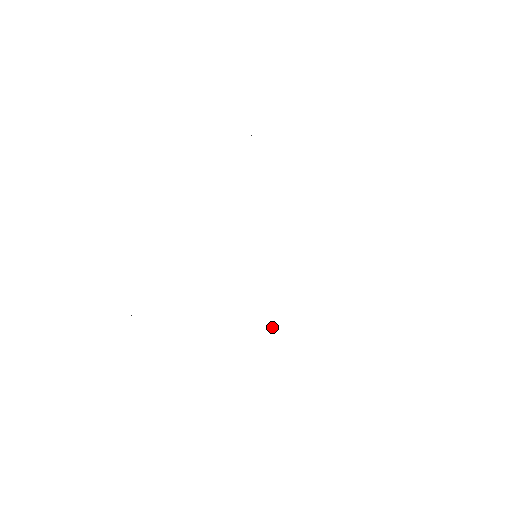
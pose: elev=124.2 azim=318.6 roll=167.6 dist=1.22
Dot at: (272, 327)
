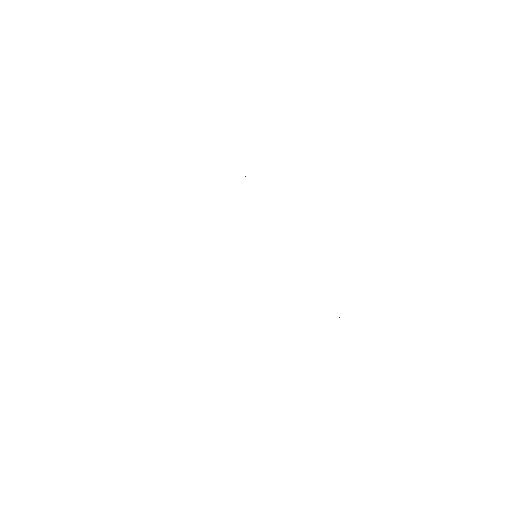
Dot at: occluded
